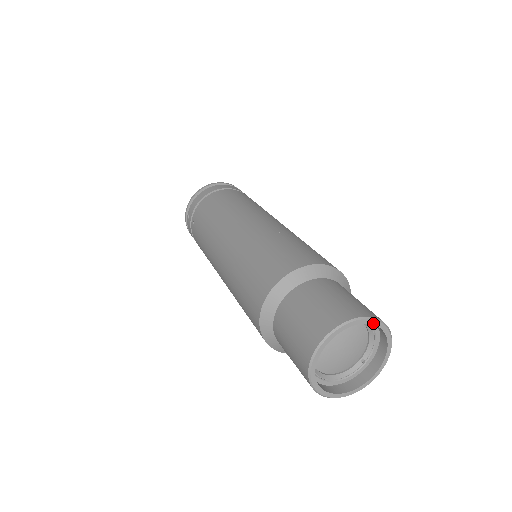
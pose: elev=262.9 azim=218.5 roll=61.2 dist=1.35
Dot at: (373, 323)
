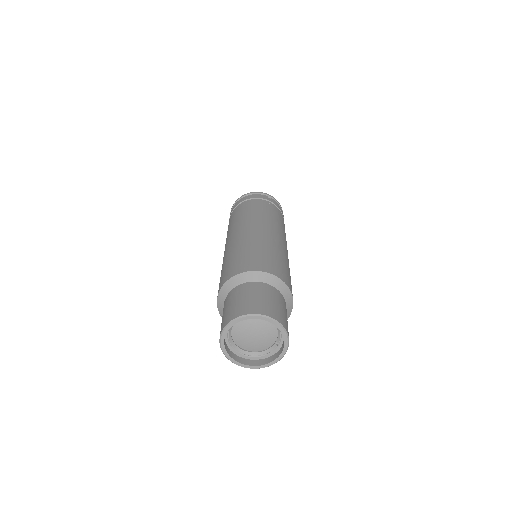
Dot at: (260, 318)
